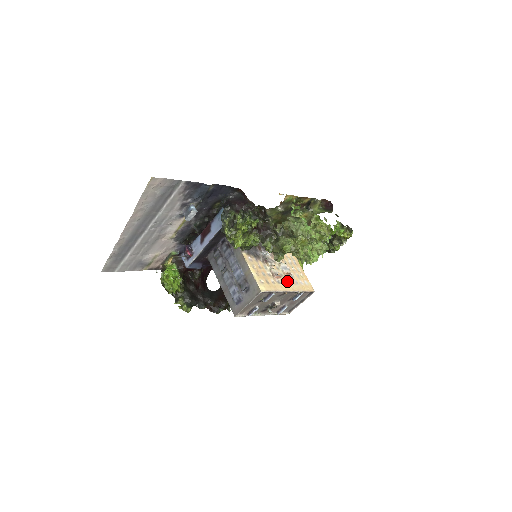
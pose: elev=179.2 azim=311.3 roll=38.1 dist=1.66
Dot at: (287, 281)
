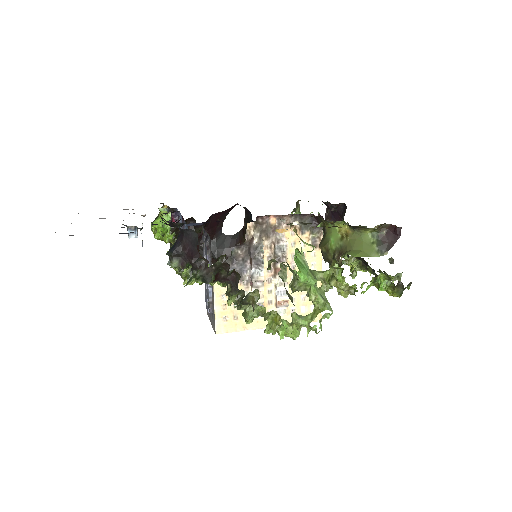
Dot at: occluded
